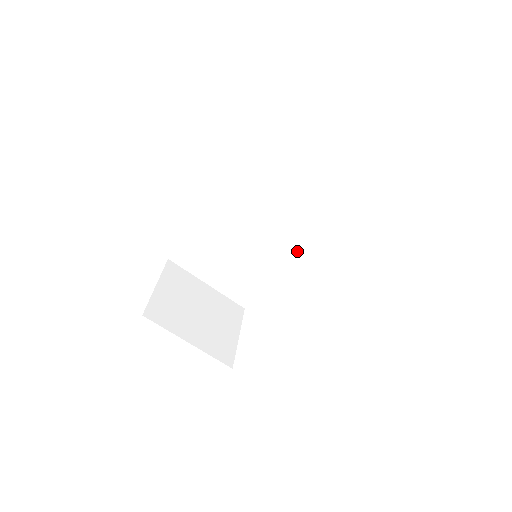
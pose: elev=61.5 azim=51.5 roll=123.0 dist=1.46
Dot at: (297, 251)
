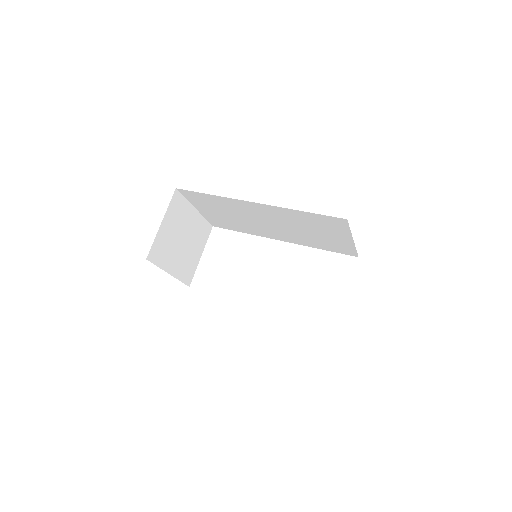
Dot at: (282, 238)
